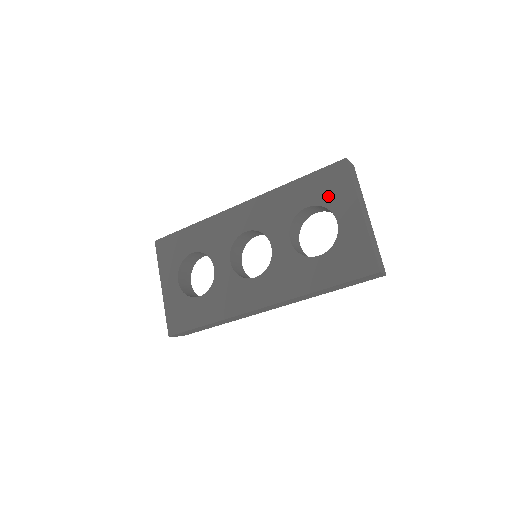
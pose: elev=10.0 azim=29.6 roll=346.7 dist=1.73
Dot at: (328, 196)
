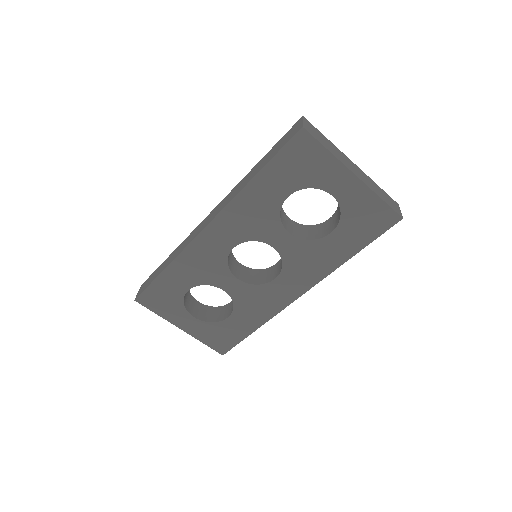
Dot at: (306, 176)
